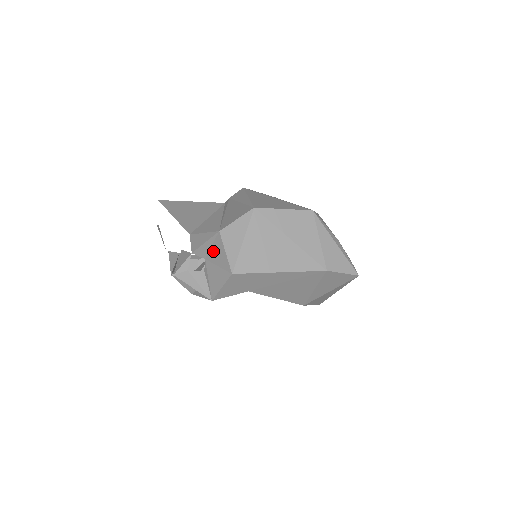
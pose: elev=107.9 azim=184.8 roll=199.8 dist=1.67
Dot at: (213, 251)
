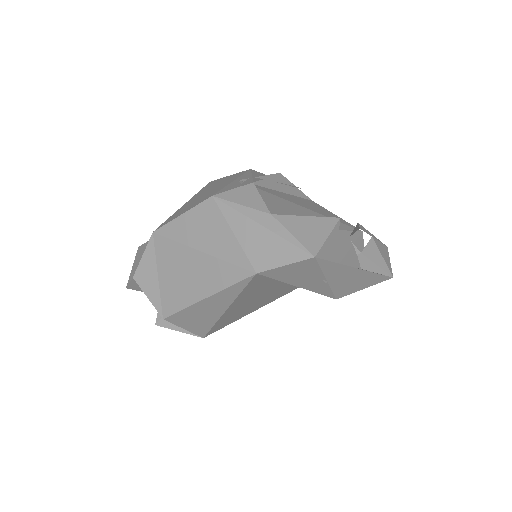
Dot at: occluded
